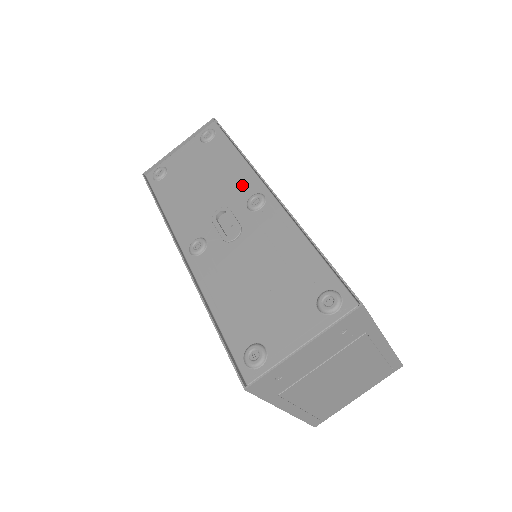
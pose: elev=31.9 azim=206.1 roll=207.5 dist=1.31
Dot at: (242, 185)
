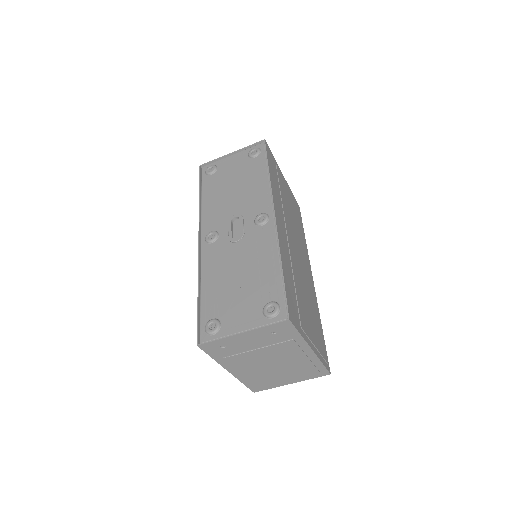
Dot at: (259, 202)
